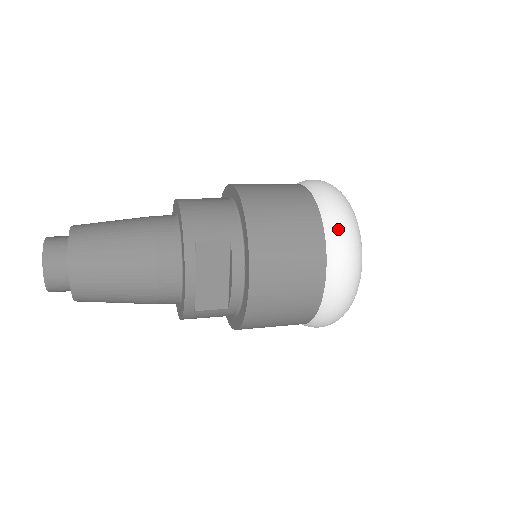
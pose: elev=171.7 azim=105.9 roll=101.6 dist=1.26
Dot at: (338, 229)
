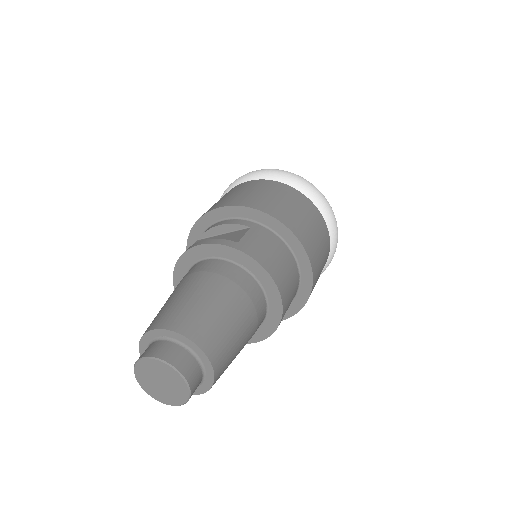
Dot at: occluded
